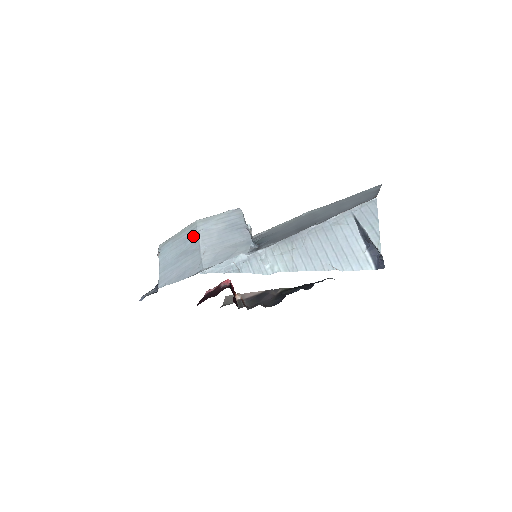
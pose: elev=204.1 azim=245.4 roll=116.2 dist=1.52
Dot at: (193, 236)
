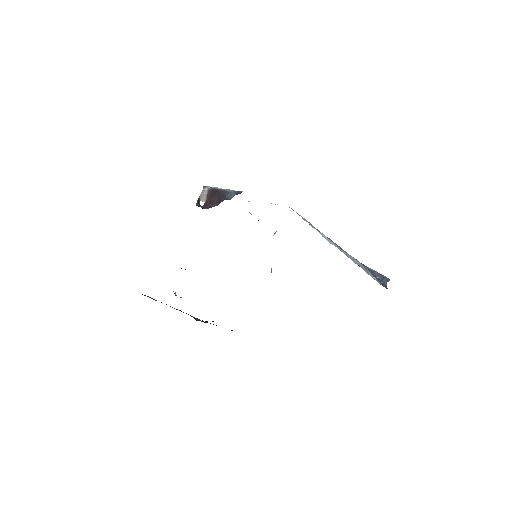
Dot at: occluded
